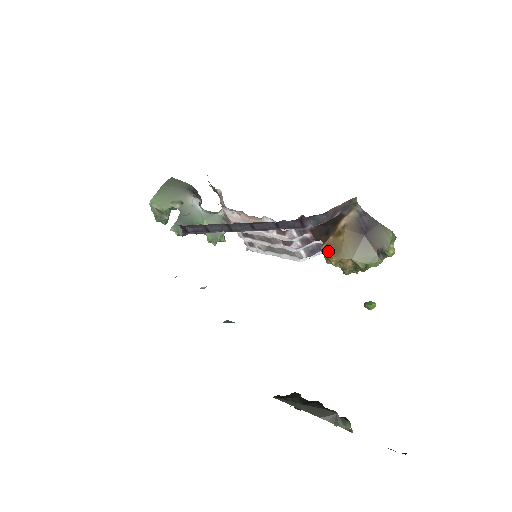
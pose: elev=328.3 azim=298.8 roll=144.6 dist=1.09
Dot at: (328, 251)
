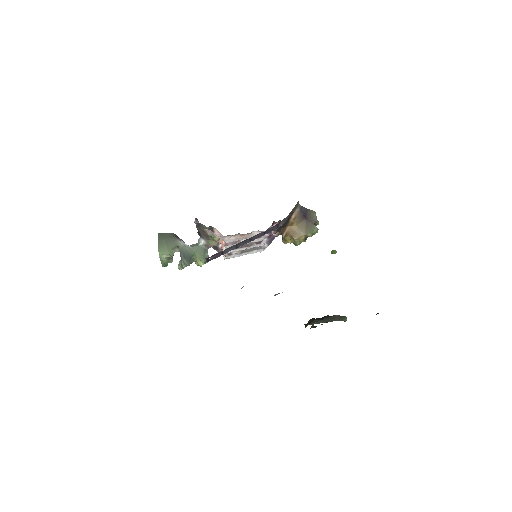
Dot at: (289, 236)
